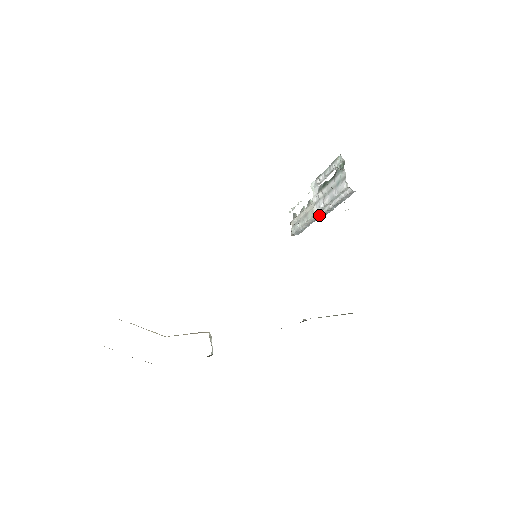
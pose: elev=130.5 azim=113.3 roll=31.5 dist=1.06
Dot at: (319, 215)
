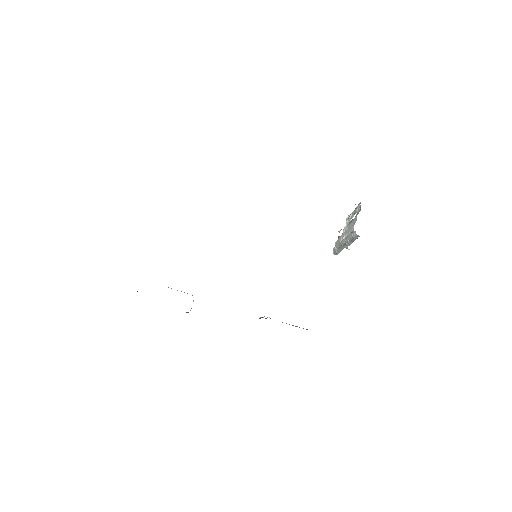
Dot at: (343, 245)
